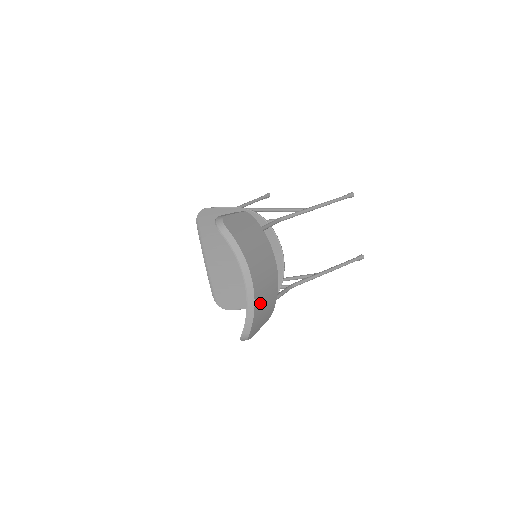
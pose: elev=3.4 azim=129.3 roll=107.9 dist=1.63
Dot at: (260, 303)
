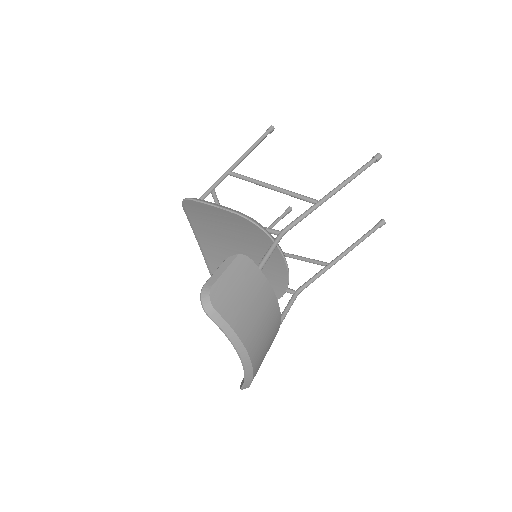
Dot at: (260, 361)
